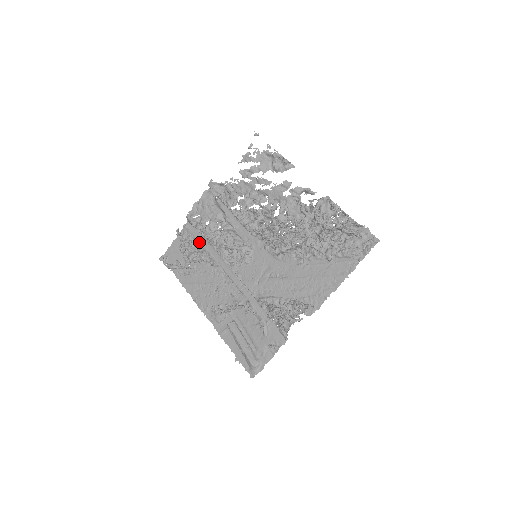
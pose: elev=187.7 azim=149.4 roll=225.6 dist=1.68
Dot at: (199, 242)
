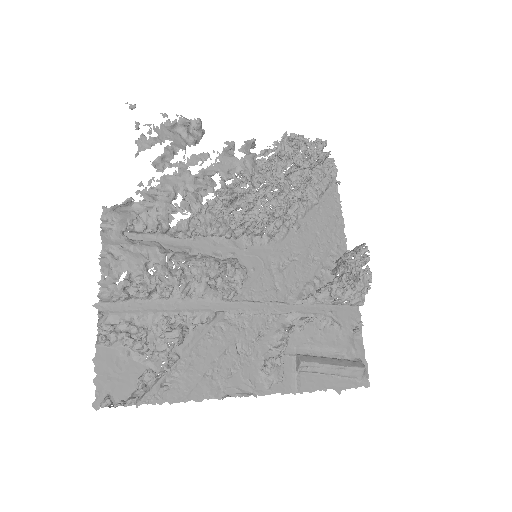
Dot at: (154, 314)
